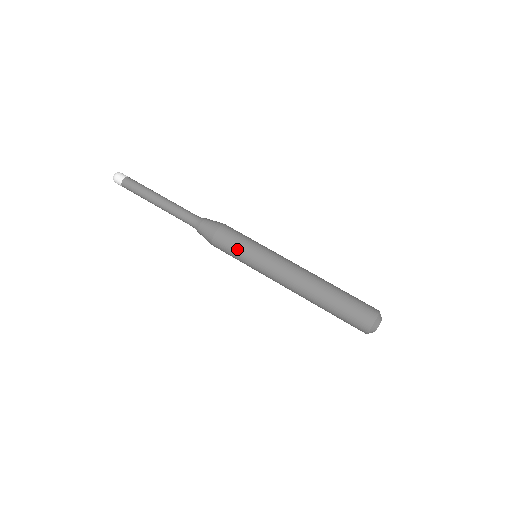
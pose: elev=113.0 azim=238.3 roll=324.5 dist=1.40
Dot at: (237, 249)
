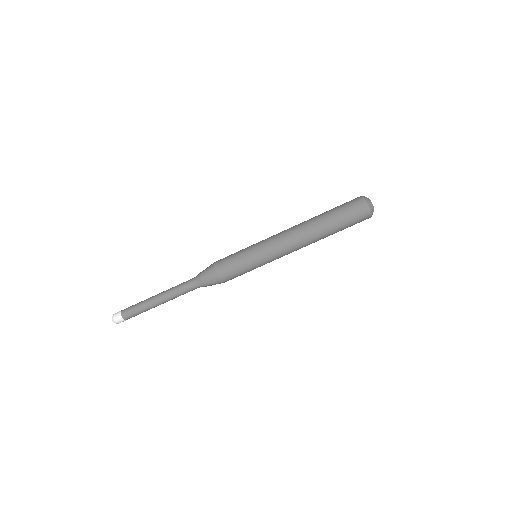
Dot at: (241, 266)
